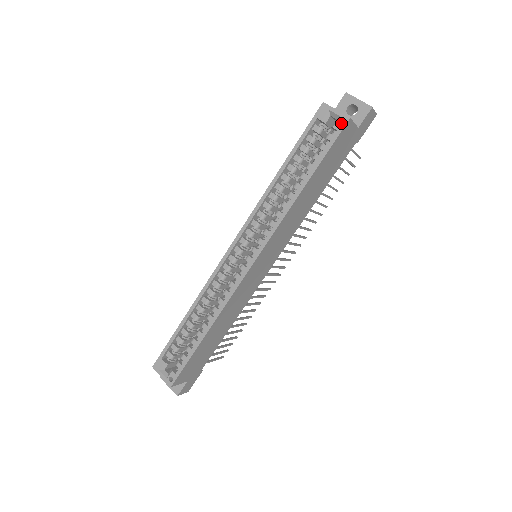
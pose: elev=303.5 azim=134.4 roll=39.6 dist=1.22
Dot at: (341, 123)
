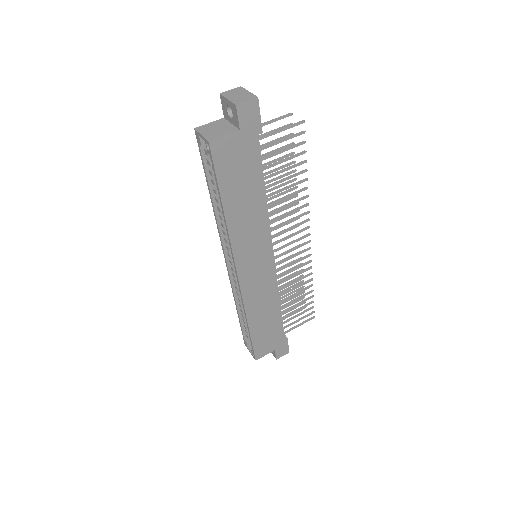
Dot at: occluded
